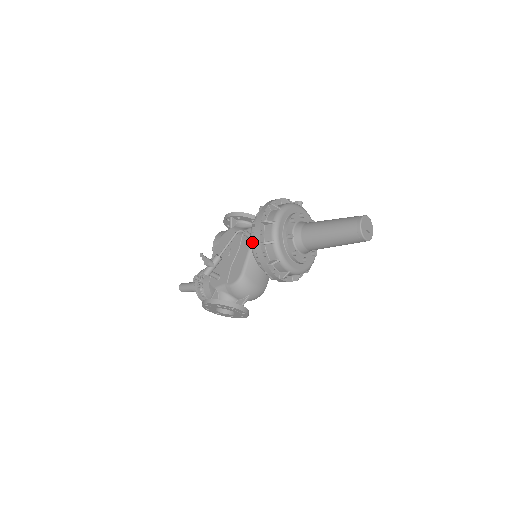
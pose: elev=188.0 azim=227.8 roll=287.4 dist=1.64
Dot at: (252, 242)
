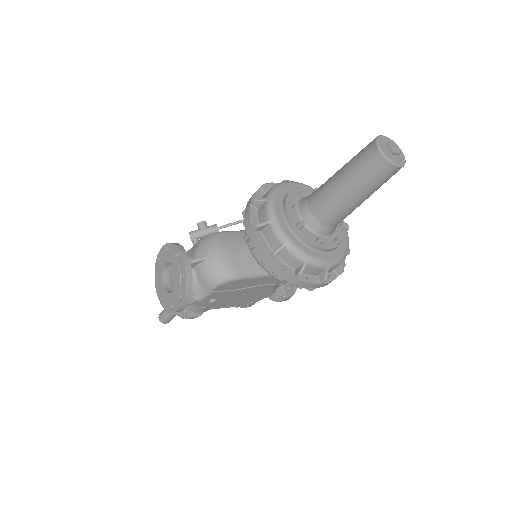
Dot at: occluded
